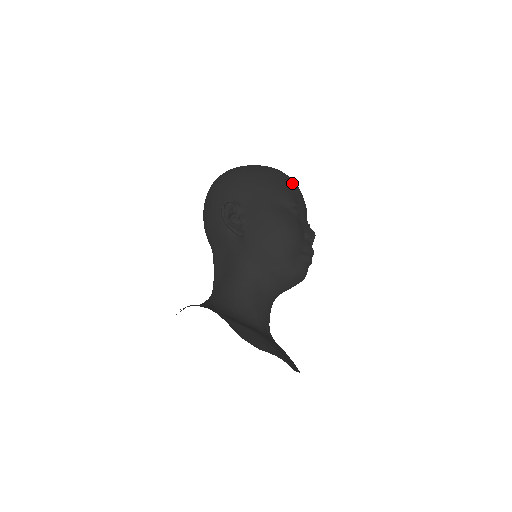
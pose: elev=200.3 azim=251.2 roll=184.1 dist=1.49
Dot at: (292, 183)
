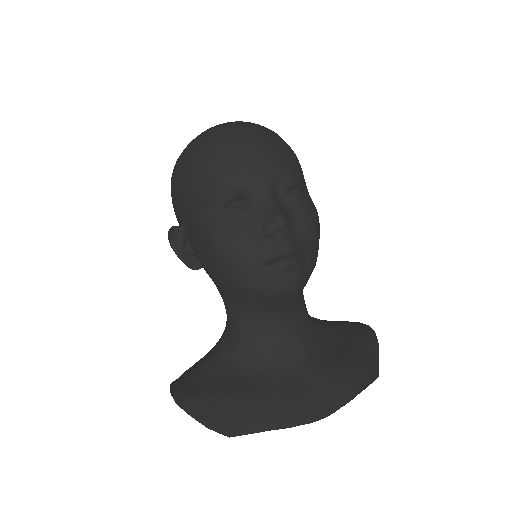
Dot at: (225, 153)
